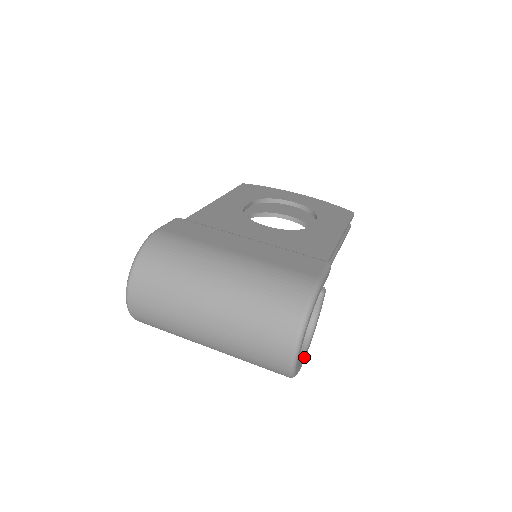
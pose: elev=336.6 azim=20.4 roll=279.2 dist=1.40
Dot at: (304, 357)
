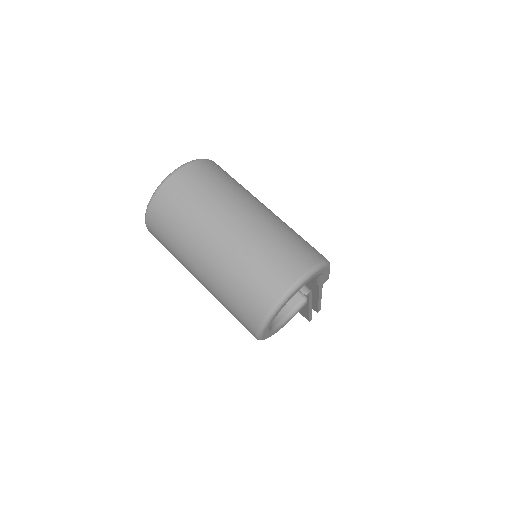
Dot at: (268, 333)
